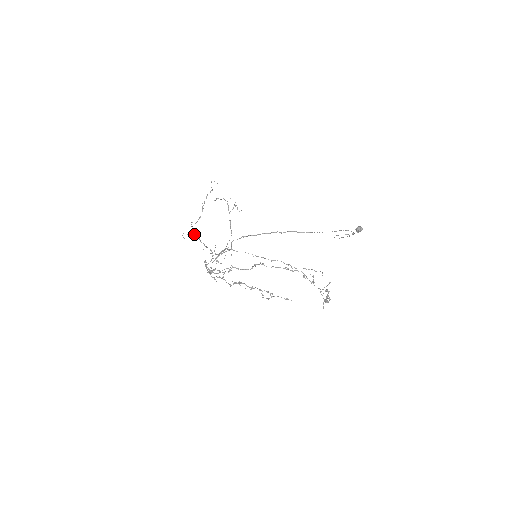
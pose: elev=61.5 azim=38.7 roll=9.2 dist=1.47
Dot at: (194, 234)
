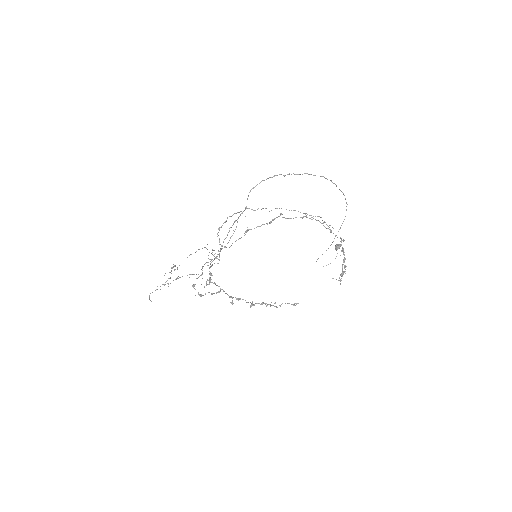
Dot at: (168, 284)
